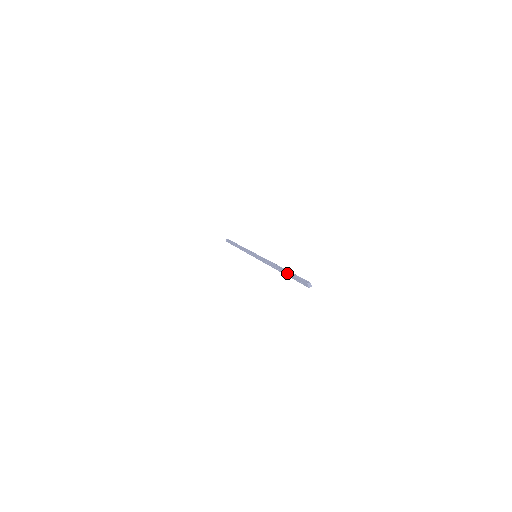
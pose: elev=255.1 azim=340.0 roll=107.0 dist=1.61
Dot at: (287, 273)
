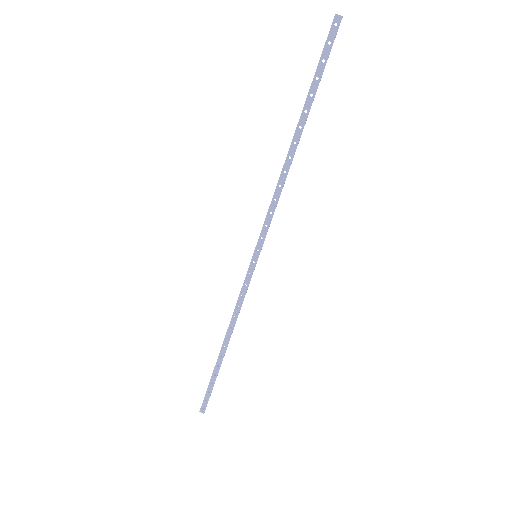
Dot at: (307, 101)
